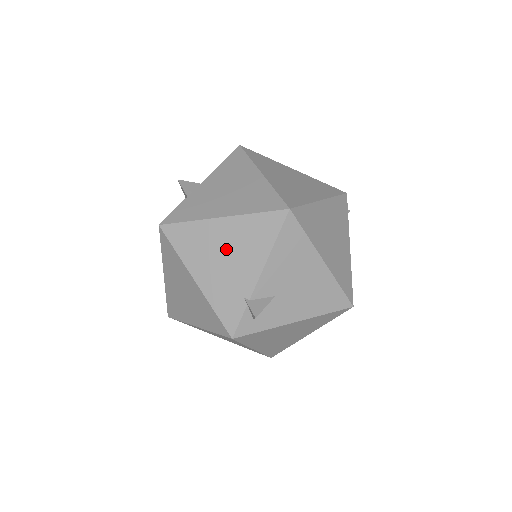
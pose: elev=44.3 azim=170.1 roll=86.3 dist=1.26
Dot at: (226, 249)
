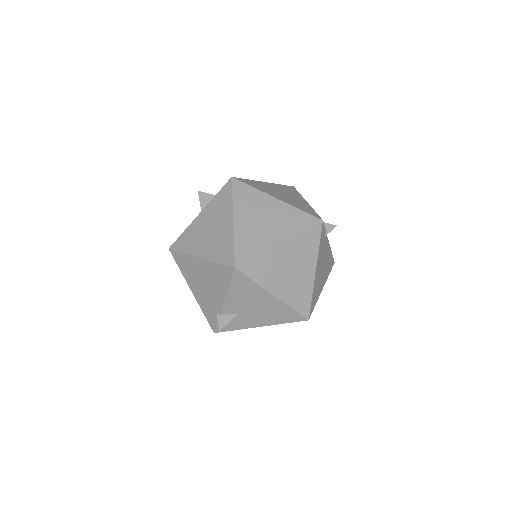
Dot at: (204, 279)
